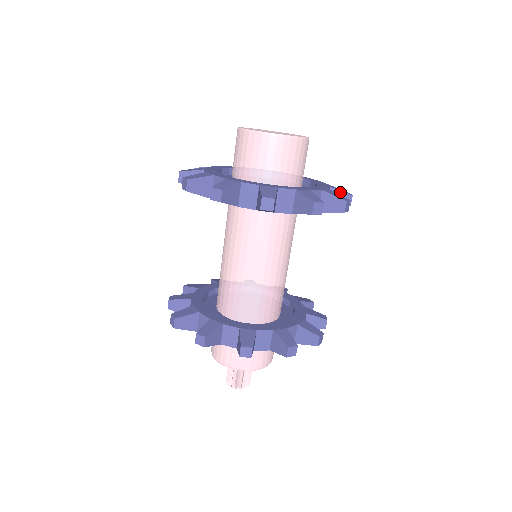
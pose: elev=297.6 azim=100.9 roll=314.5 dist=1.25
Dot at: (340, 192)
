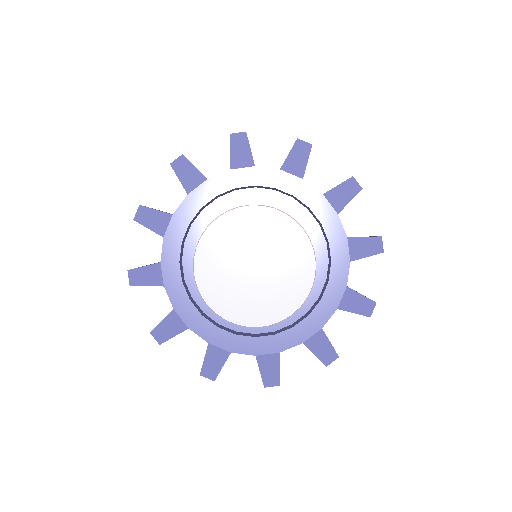
Dot at: (352, 312)
